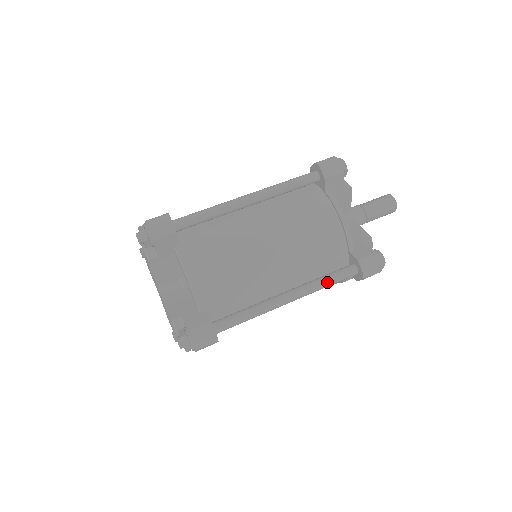
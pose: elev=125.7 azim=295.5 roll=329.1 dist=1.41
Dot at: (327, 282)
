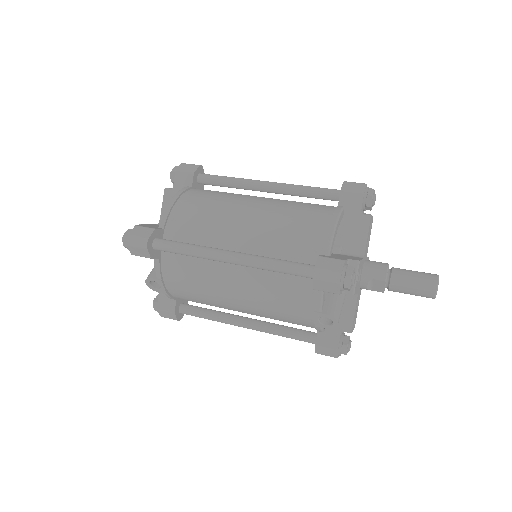
Dot at: (275, 262)
